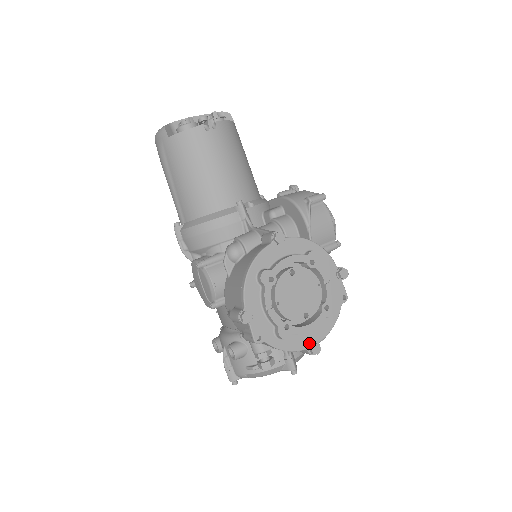
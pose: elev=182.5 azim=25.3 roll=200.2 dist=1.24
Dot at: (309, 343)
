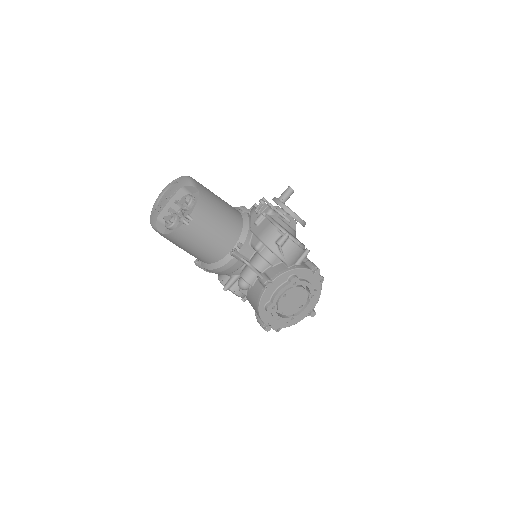
Dot at: (308, 312)
